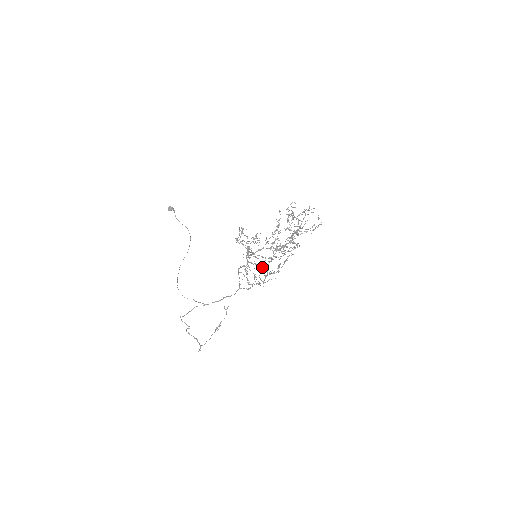
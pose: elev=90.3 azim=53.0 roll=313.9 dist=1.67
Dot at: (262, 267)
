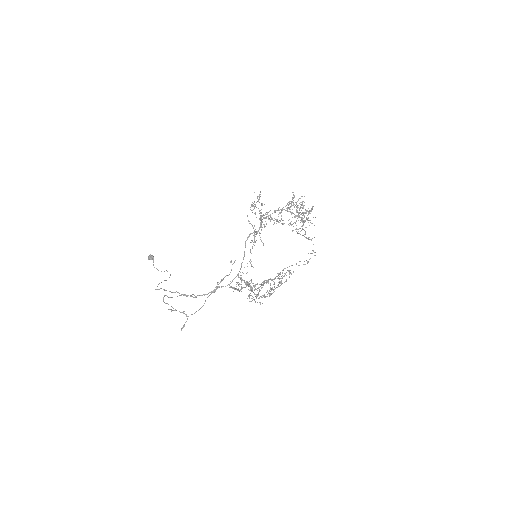
Dot at: (251, 295)
